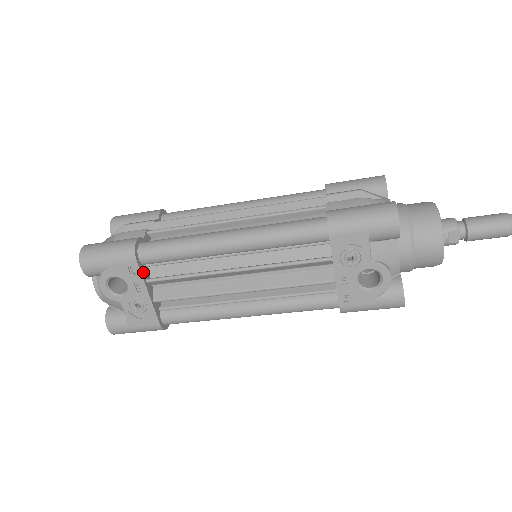
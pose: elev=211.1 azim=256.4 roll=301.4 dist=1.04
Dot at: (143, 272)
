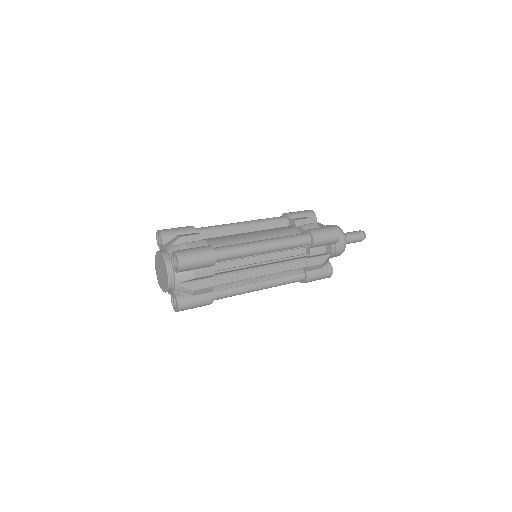
Dot at: occluded
